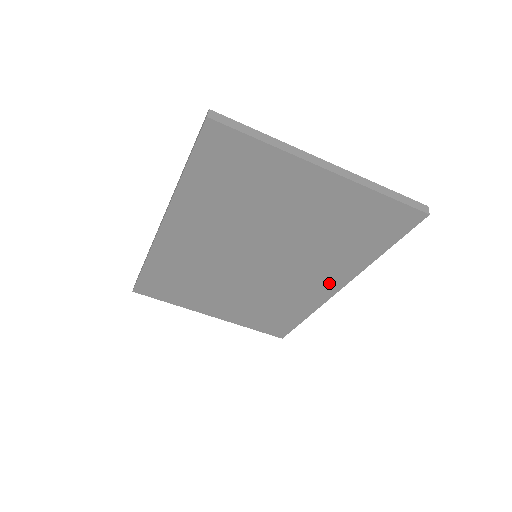
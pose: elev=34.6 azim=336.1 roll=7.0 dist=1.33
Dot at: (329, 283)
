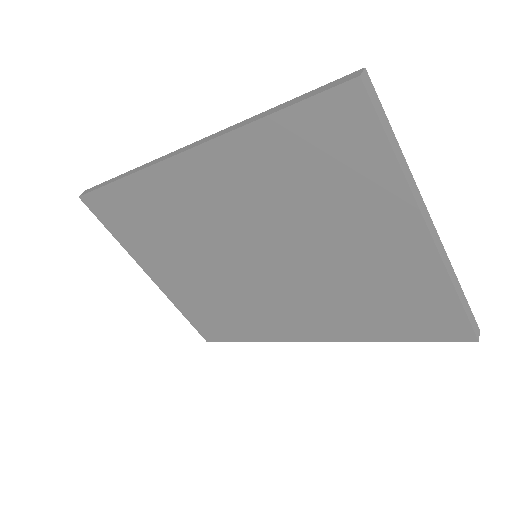
Dot at: (308, 329)
